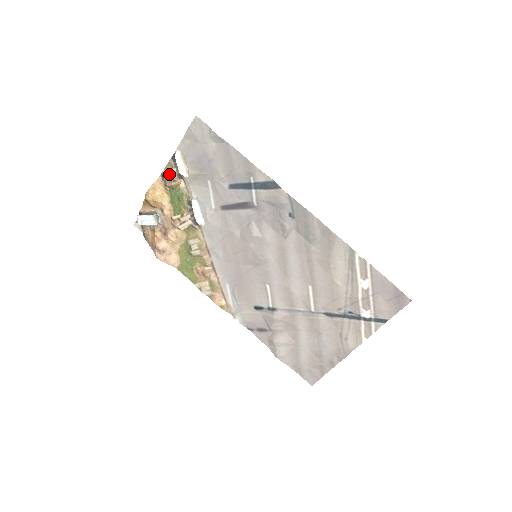
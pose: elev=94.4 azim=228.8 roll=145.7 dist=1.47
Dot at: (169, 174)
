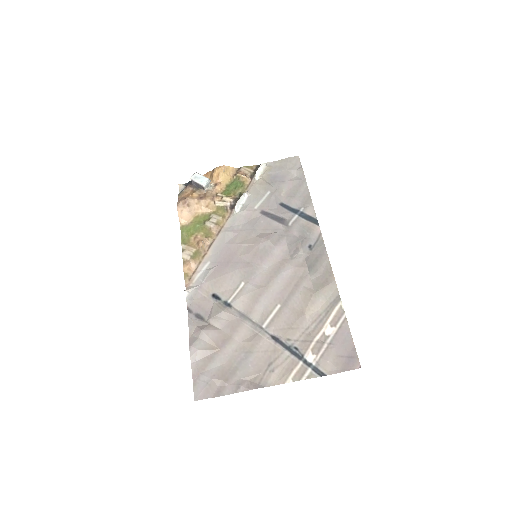
Dot at: (246, 170)
